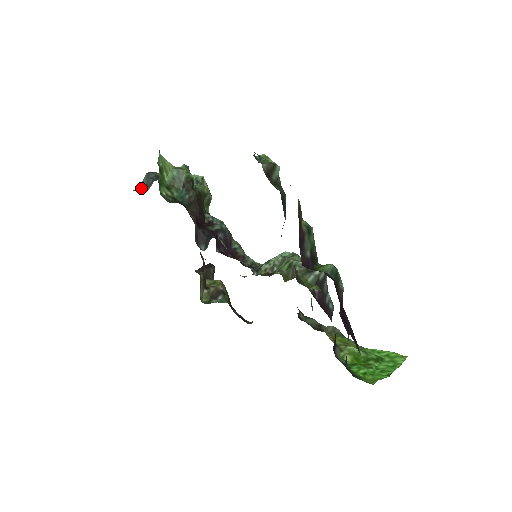
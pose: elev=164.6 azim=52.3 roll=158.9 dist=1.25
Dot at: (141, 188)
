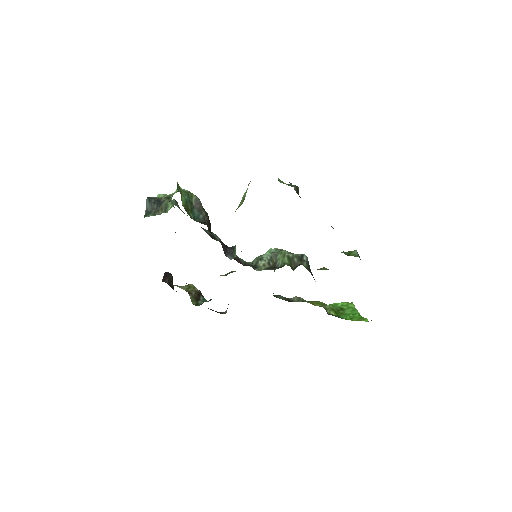
Dot at: (150, 213)
